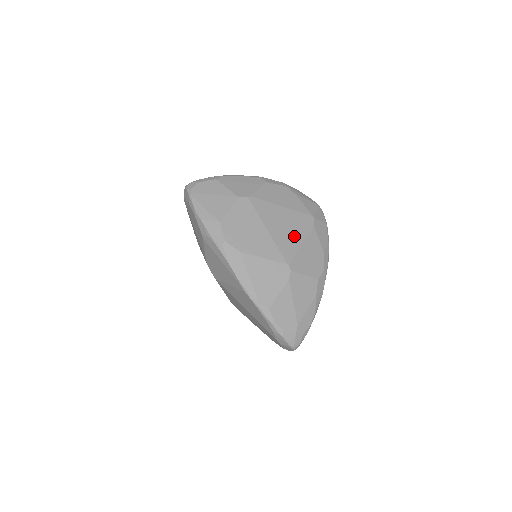
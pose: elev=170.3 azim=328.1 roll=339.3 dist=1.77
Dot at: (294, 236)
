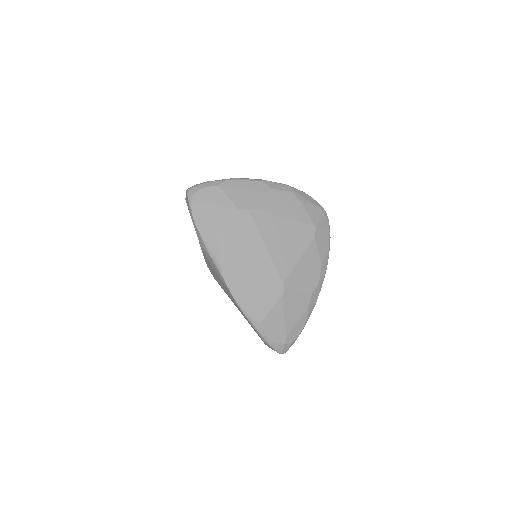
Dot at: (292, 250)
